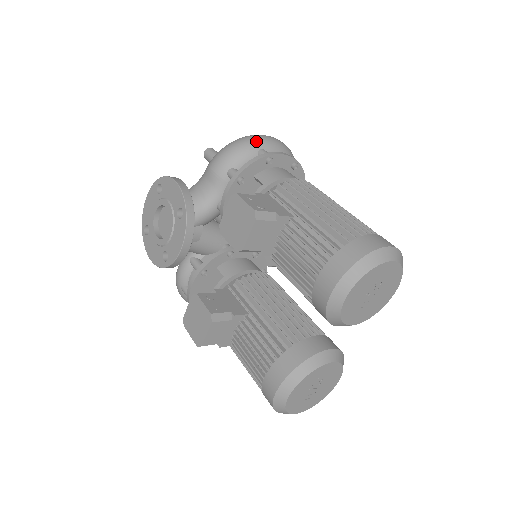
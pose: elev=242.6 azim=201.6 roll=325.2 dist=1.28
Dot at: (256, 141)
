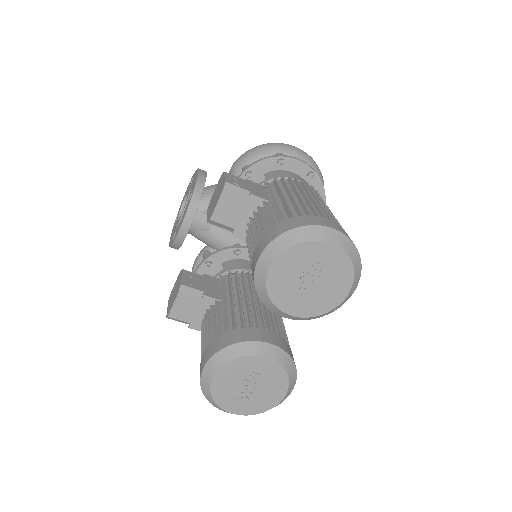
Dot at: (277, 146)
